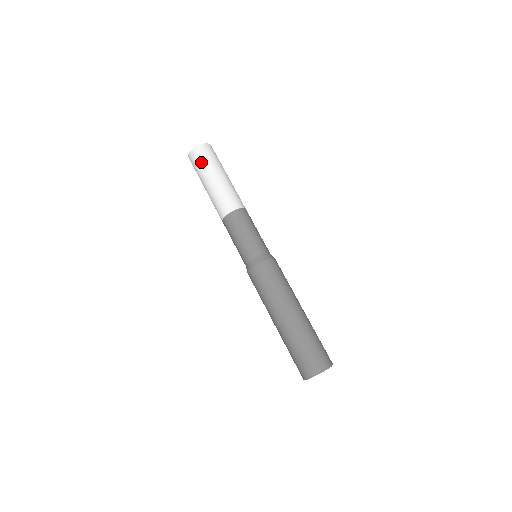
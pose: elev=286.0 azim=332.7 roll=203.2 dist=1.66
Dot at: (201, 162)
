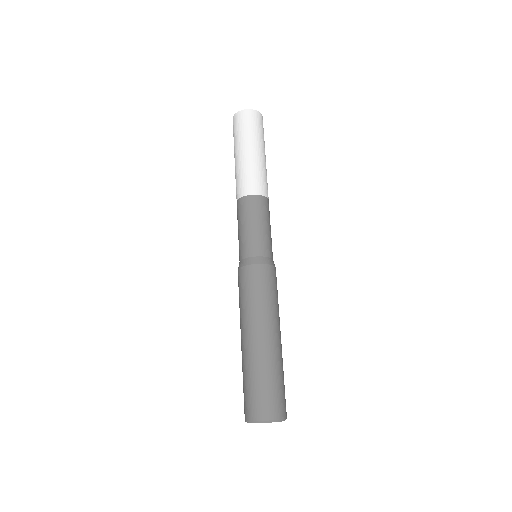
Dot at: (235, 132)
